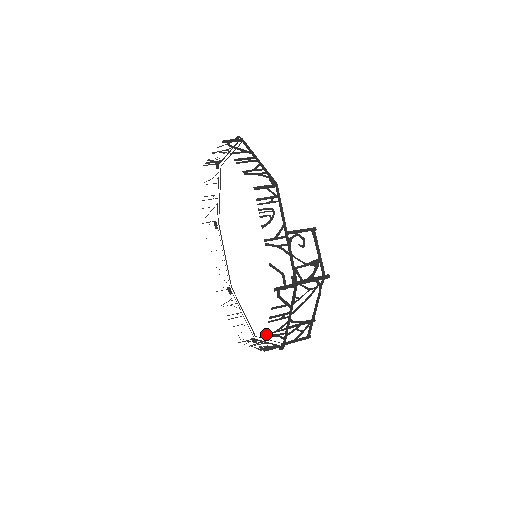
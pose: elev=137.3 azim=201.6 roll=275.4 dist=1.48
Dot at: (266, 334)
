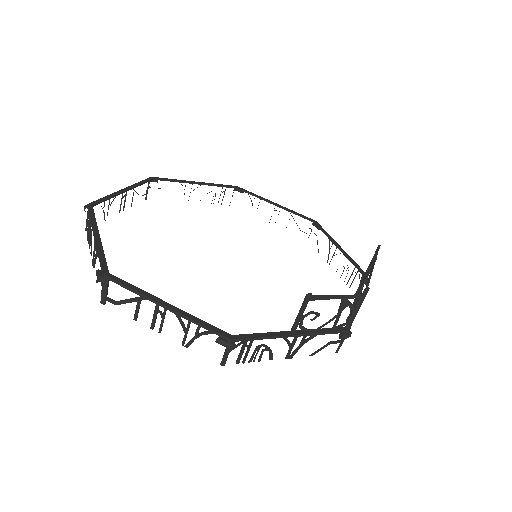
Dot at: occluded
